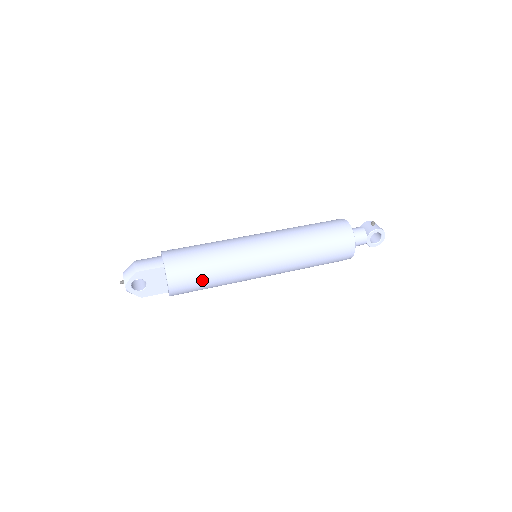
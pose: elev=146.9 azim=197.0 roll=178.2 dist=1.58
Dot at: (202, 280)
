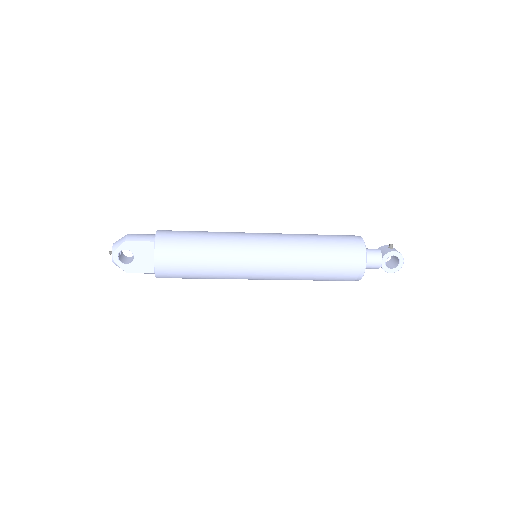
Dot at: (191, 263)
